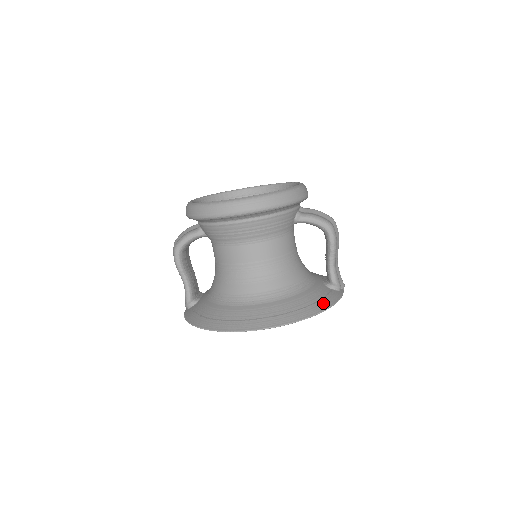
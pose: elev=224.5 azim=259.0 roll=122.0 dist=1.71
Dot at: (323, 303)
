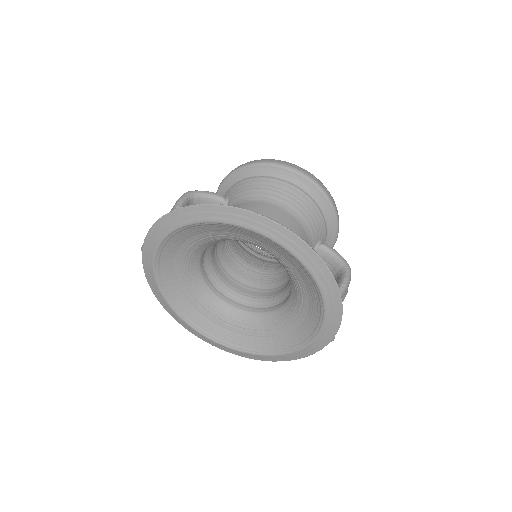
Dot at: occluded
